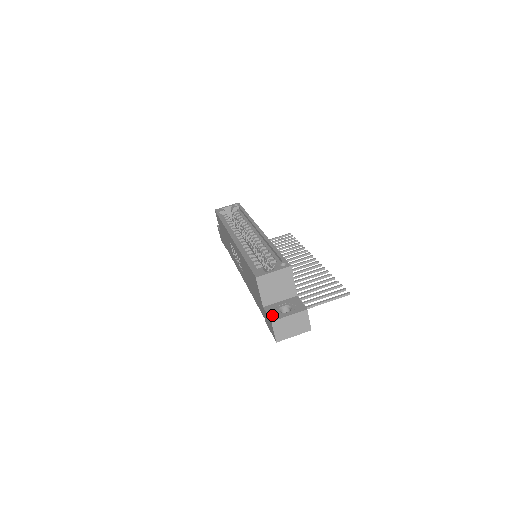
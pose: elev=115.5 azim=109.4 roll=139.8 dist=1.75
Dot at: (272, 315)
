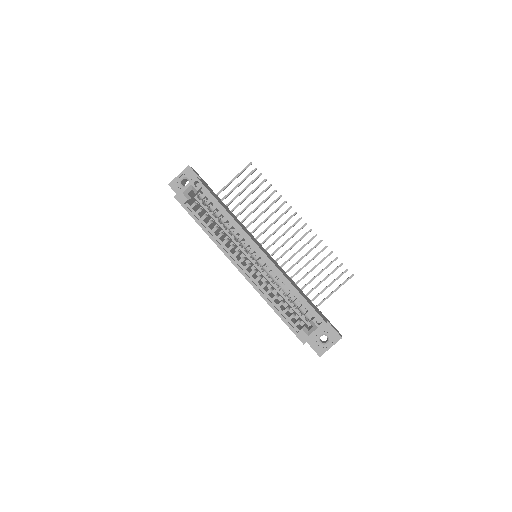
Dot at: (317, 349)
